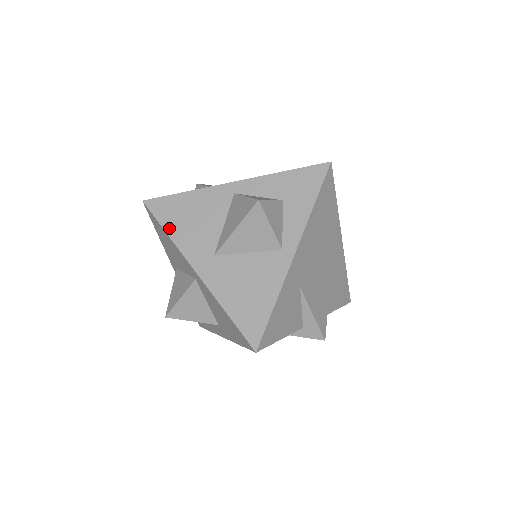
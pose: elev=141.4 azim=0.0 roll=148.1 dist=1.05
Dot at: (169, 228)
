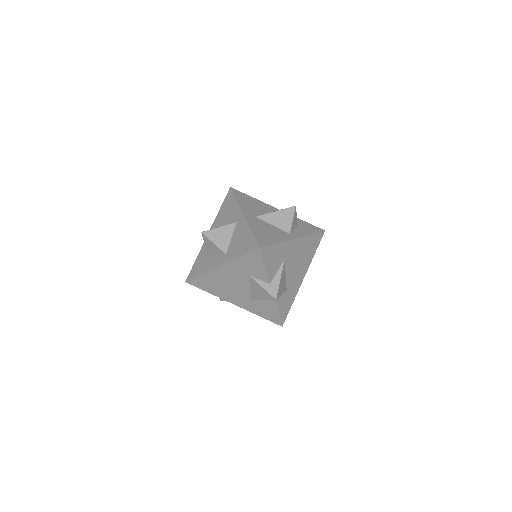
Dot at: (239, 199)
